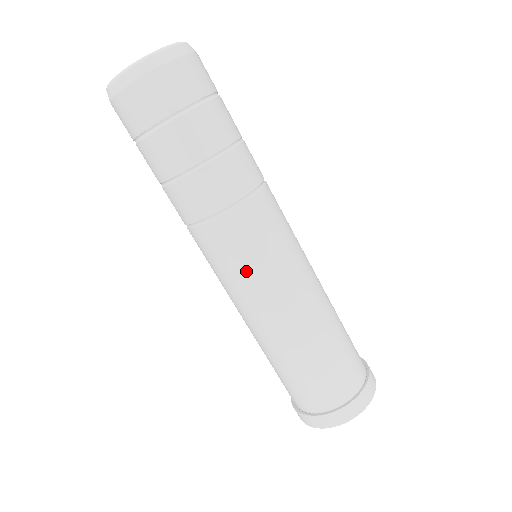
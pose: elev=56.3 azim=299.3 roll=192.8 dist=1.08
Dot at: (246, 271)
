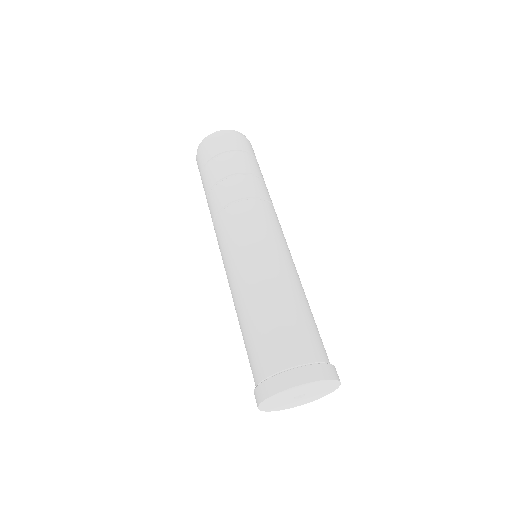
Dot at: (251, 235)
